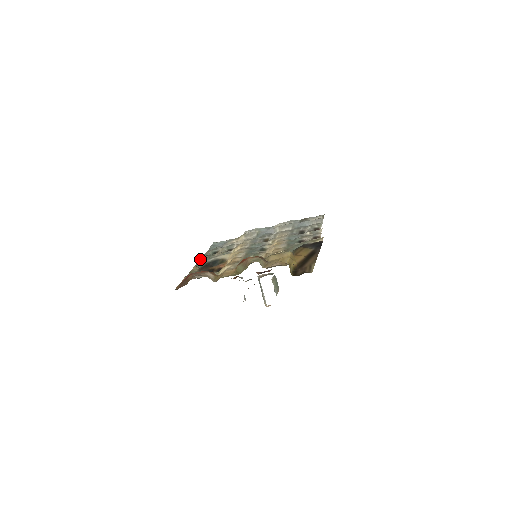
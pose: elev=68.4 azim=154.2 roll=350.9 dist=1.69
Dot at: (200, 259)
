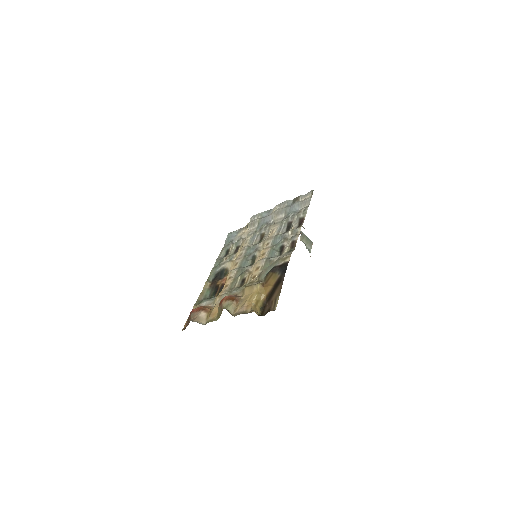
Dot at: occluded
